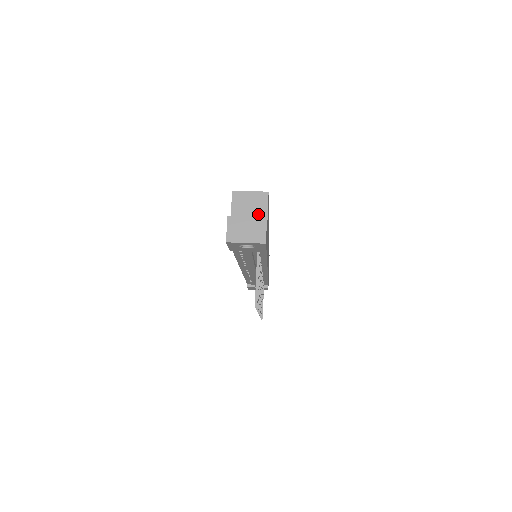
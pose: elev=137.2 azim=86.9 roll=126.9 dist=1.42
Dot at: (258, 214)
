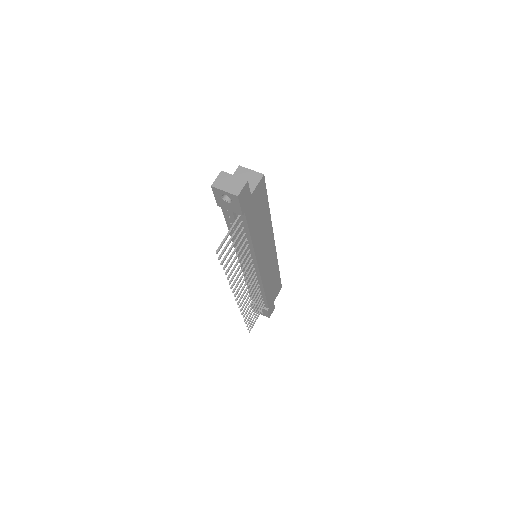
Dot at: (249, 186)
